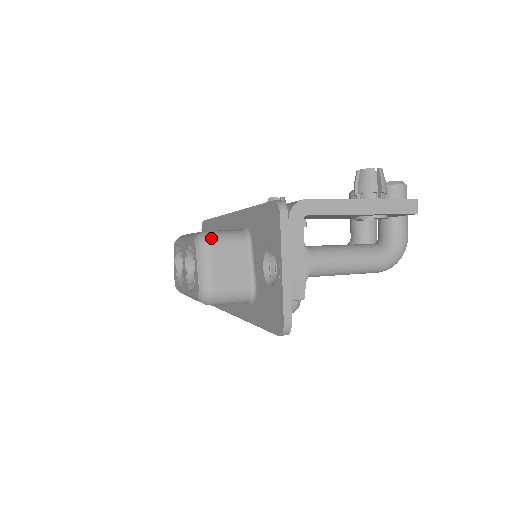
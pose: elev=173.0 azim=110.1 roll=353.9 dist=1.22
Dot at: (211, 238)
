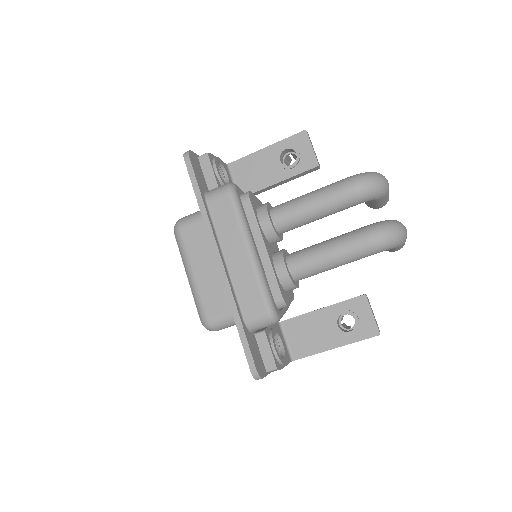
Dot at: occluded
